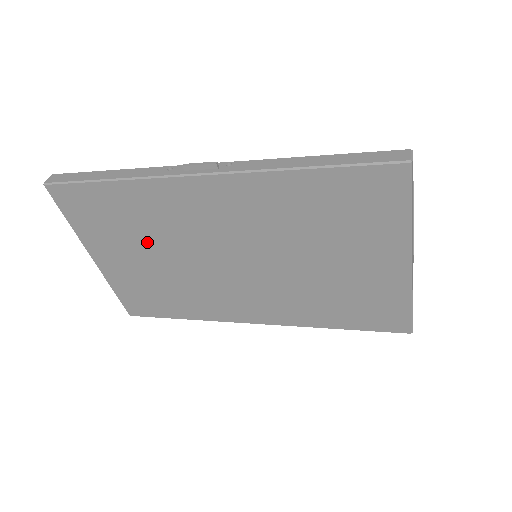
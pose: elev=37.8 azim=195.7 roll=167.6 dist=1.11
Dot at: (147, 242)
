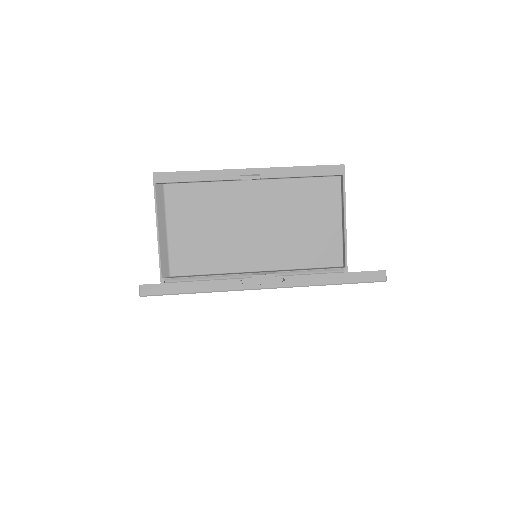
Dot at: occluded
